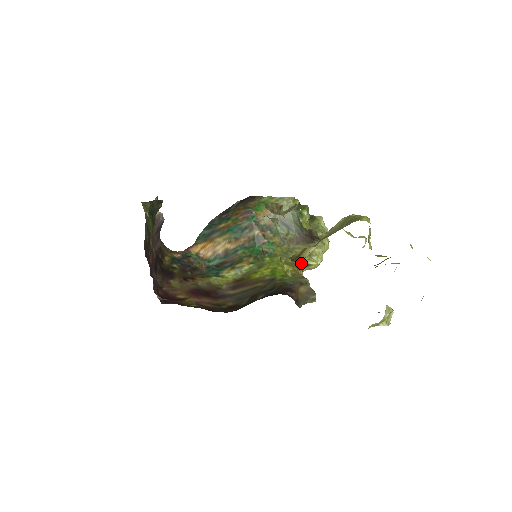
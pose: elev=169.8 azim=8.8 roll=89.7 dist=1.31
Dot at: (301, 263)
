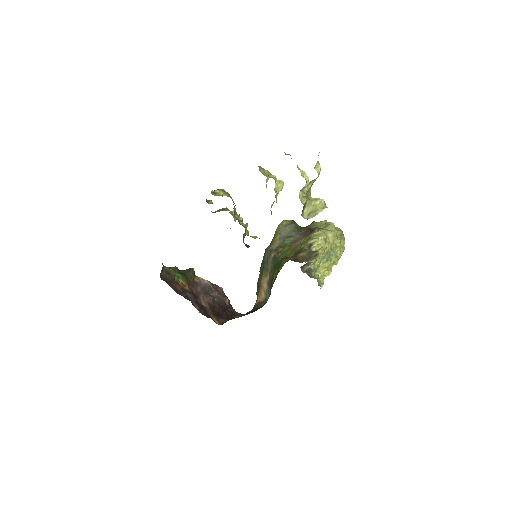
Dot at: (304, 246)
